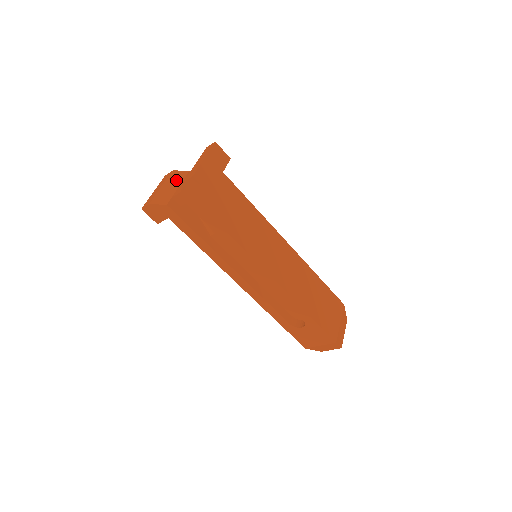
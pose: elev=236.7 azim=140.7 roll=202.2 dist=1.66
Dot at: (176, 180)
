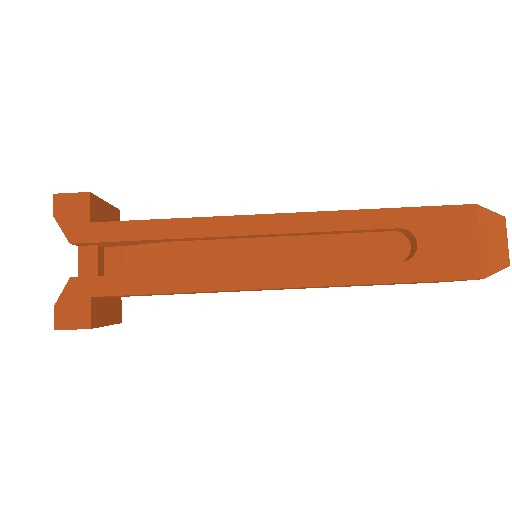
Dot at: occluded
